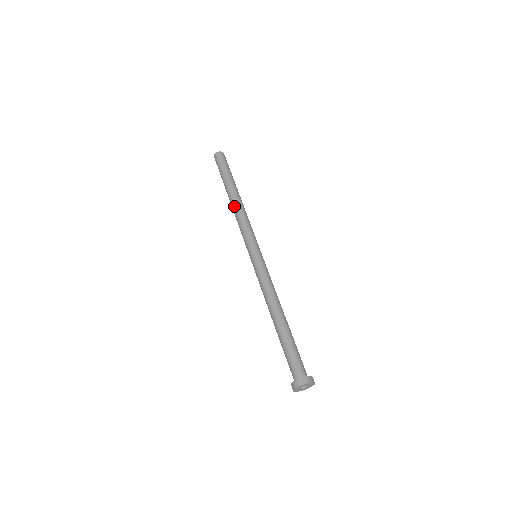
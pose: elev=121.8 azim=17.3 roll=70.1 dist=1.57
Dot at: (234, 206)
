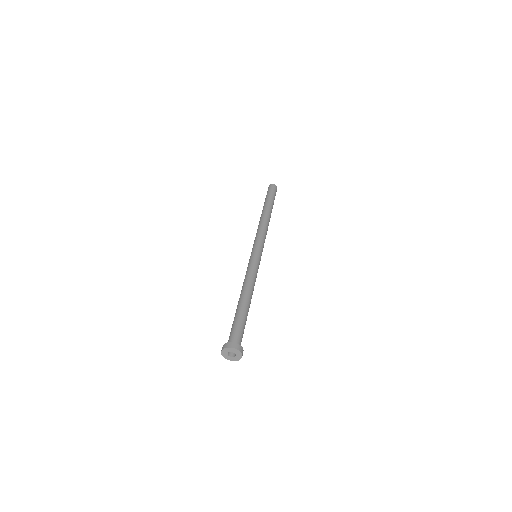
Dot at: (263, 218)
